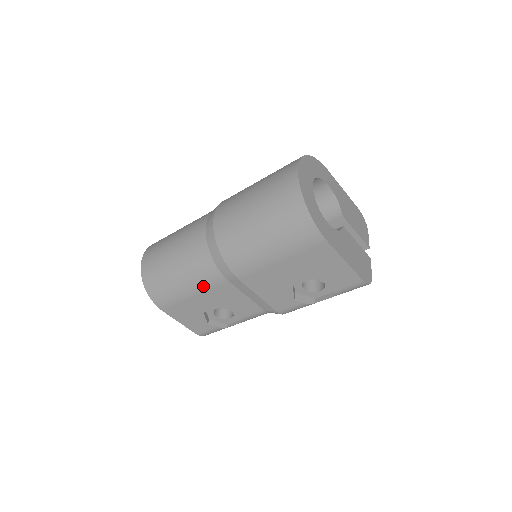
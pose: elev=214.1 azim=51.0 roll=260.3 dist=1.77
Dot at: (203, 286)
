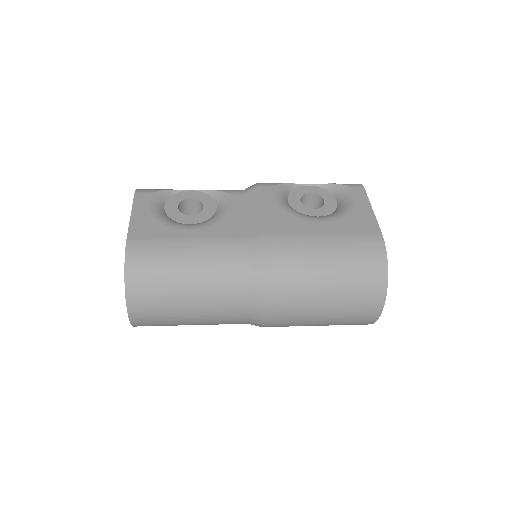
Dot at: occluded
